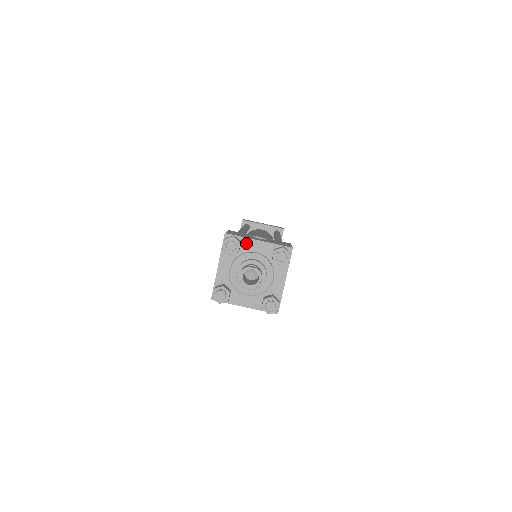
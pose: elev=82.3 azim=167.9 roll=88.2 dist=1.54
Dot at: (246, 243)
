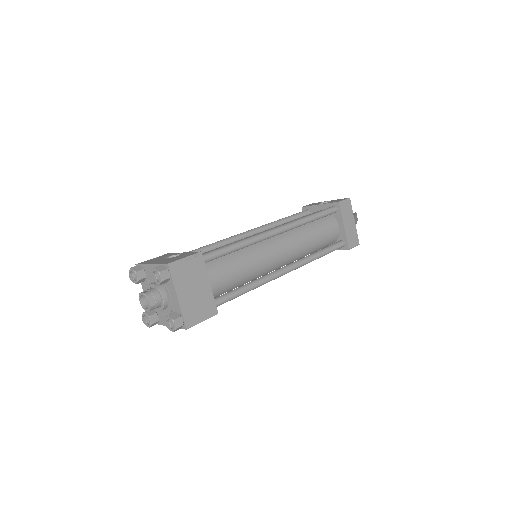
Dot at: (147, 269)
